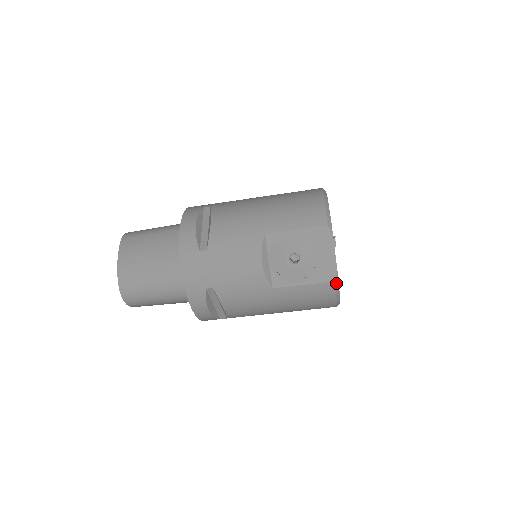
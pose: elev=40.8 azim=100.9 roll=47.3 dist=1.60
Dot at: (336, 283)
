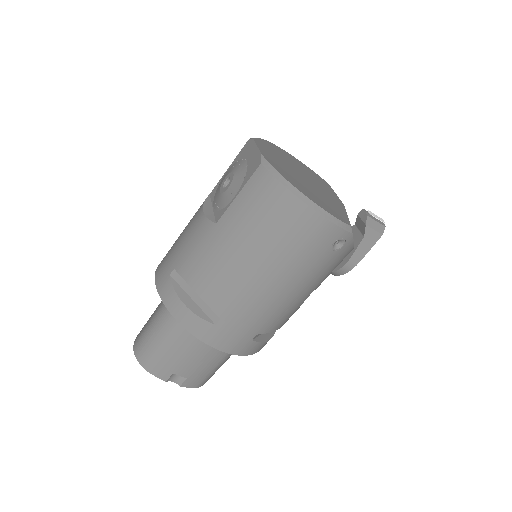
Dot at: (266, 165)
